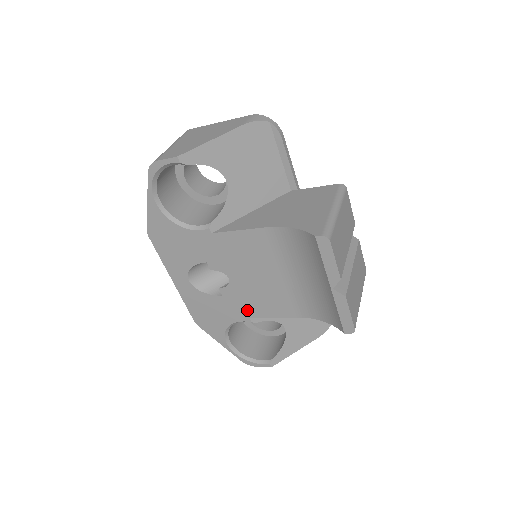
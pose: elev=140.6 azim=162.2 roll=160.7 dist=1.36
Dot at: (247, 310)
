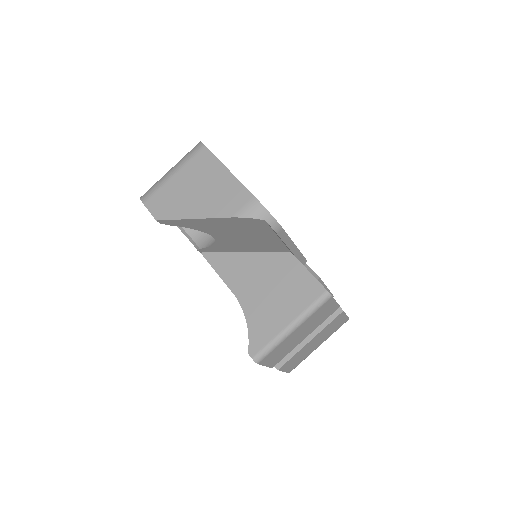
Dot at: occluded
